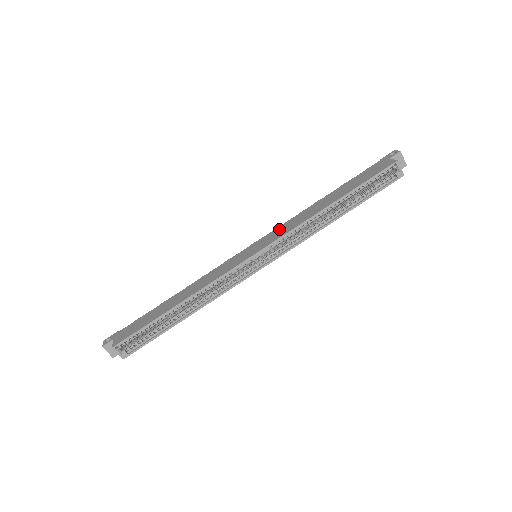
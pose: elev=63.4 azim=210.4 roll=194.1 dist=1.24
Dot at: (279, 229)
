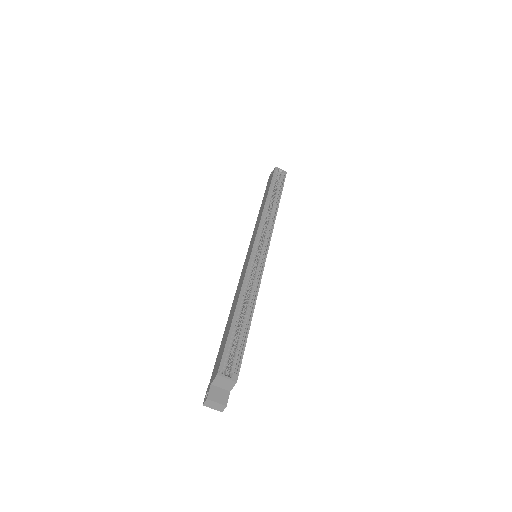
Dot at: (253, 236)
